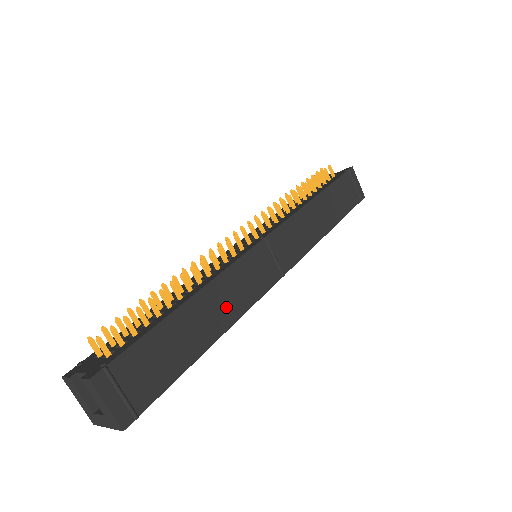
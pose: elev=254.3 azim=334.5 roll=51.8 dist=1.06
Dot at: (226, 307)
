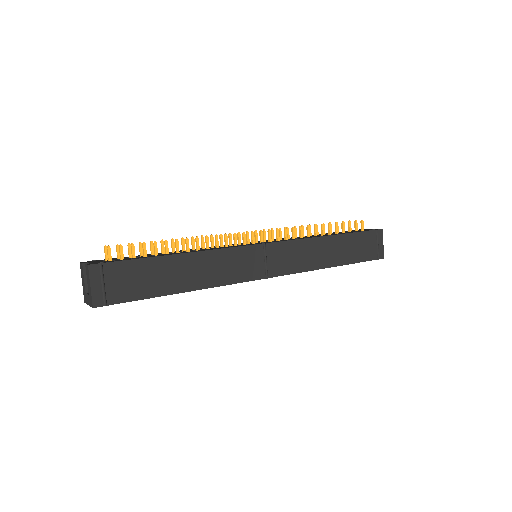
Dot at: (206, 274)
